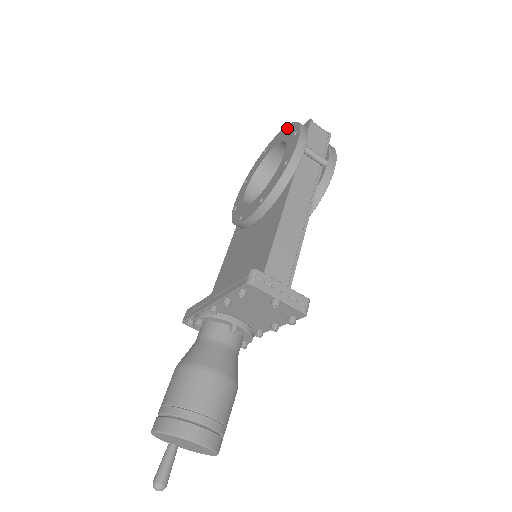
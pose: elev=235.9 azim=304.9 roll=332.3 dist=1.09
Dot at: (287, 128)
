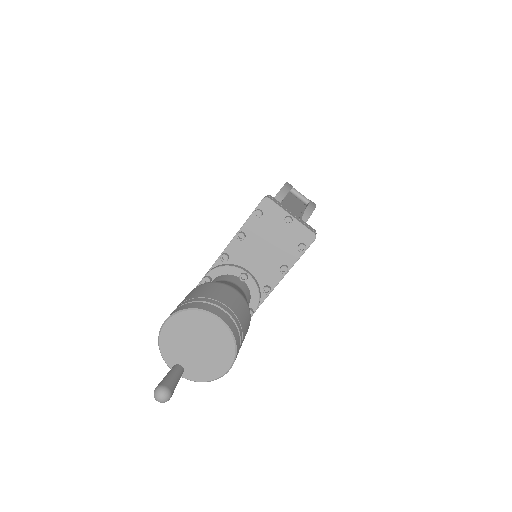
Dot at: occluded
